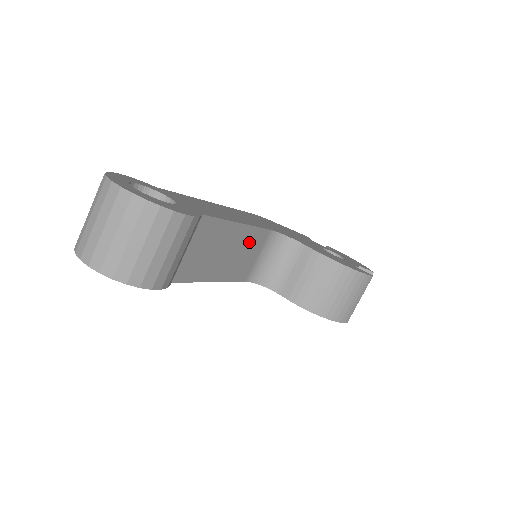
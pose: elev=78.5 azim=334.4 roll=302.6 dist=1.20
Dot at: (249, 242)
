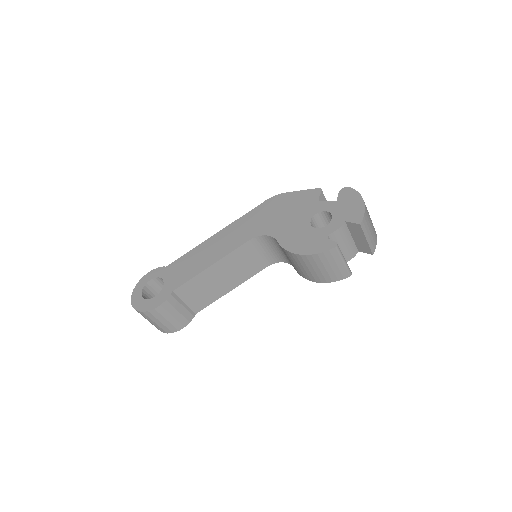
Dot at: (236, 260)
